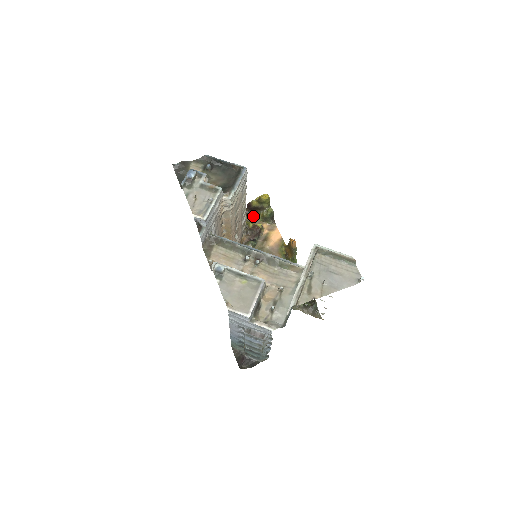
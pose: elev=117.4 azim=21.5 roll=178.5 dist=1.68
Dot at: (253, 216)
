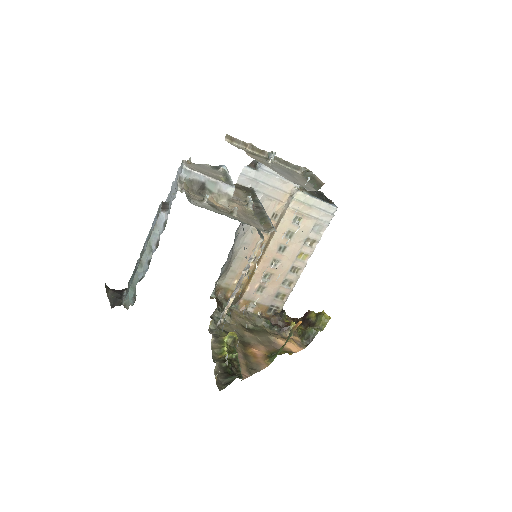
Dot at: (298, 326)
